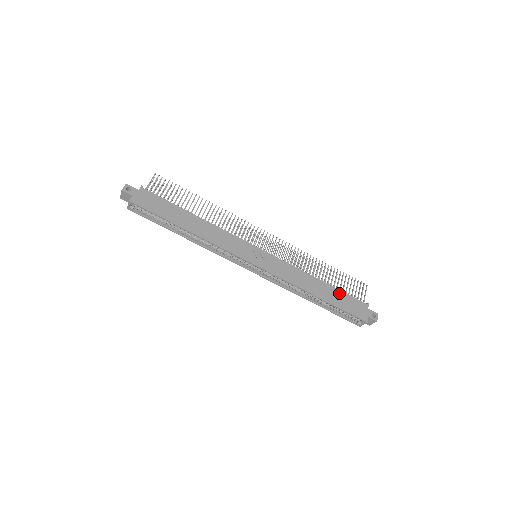
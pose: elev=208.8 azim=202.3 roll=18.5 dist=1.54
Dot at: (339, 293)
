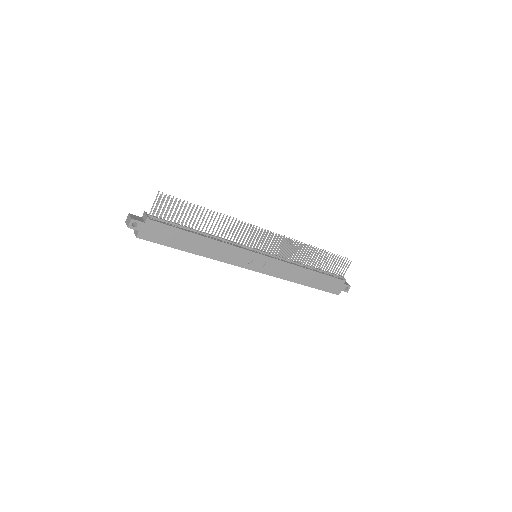
Dot at: (323, 277)
